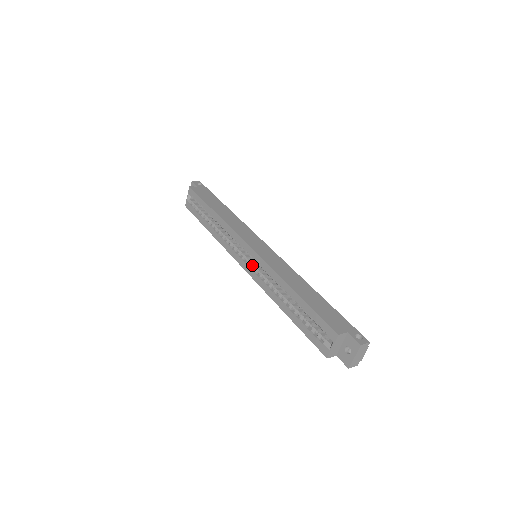
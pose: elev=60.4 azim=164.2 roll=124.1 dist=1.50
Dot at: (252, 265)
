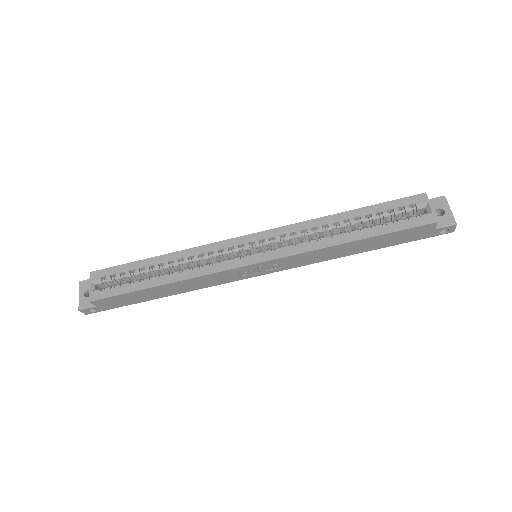
Dot at: (267, 249)
